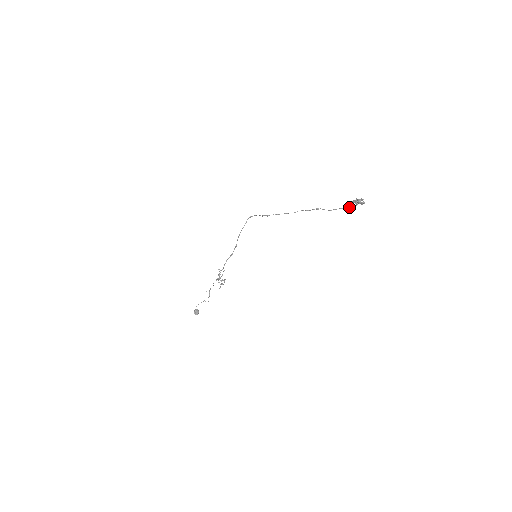
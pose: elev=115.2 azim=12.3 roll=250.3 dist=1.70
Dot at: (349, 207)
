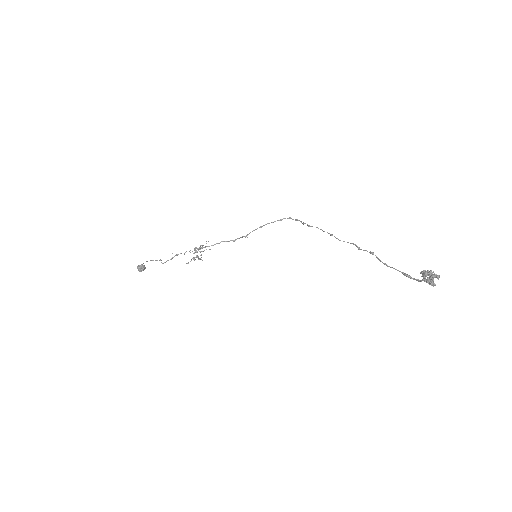
Dot at: (411, 277)
